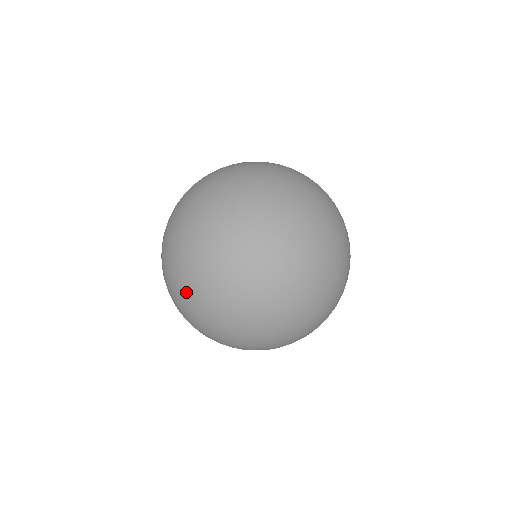
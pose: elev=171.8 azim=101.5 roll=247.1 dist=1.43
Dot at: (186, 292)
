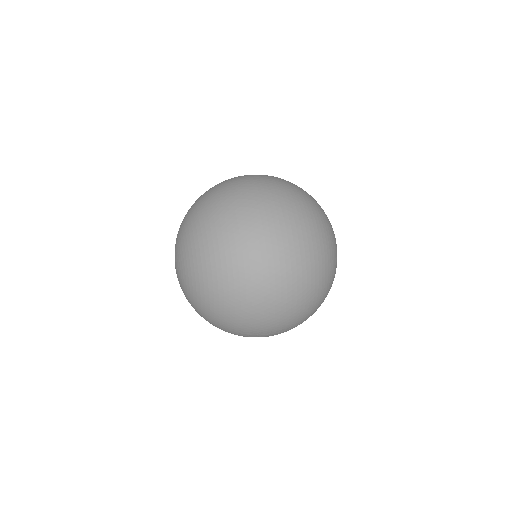
Dot at: (200, 285)
